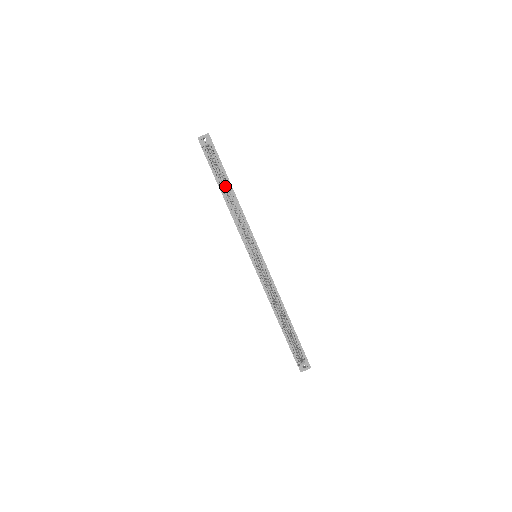
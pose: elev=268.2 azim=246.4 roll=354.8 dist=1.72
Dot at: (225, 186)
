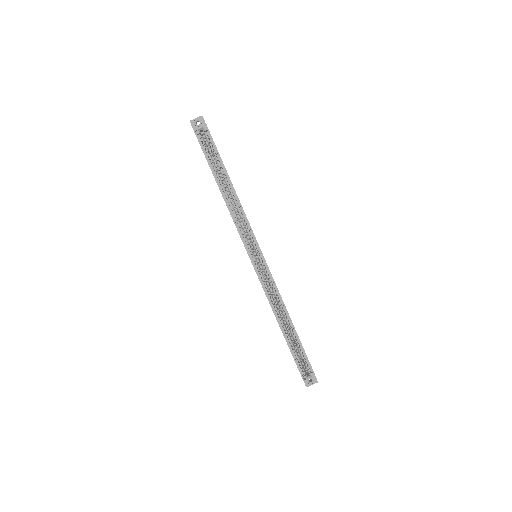
Dot at: (221, 176)
